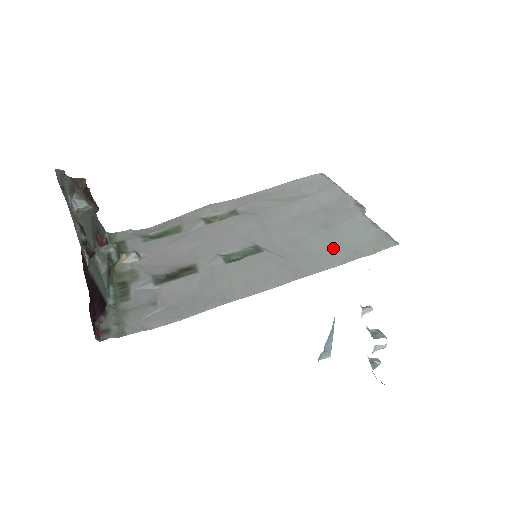
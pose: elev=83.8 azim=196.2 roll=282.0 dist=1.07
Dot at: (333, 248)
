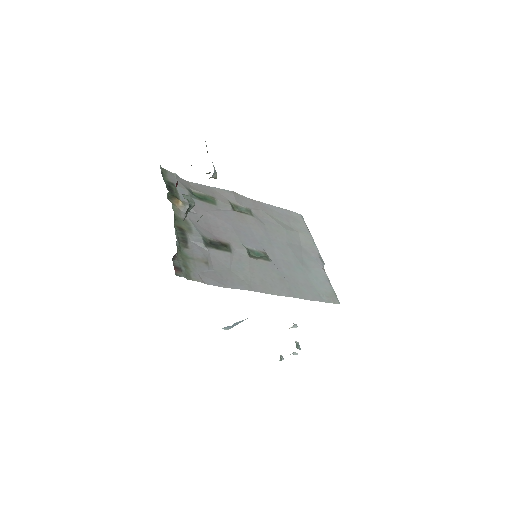
Dot at: (308, 285)
